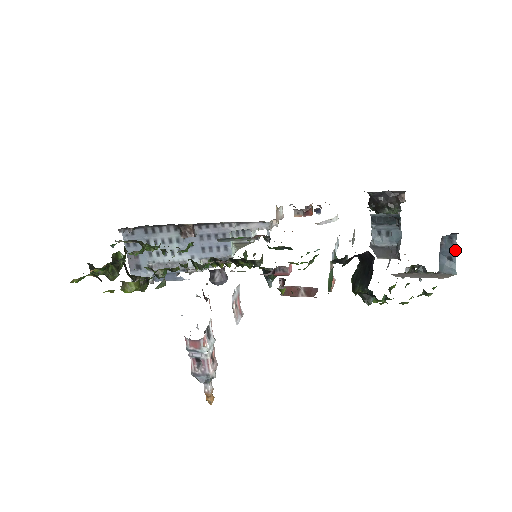
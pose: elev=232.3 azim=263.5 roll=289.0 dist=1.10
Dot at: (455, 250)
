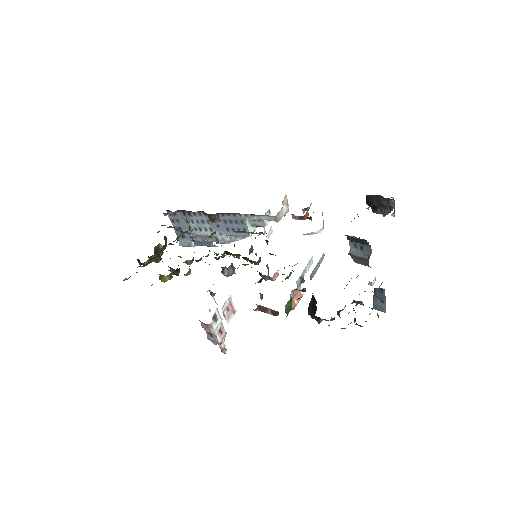
Dot at: (385, 298)
